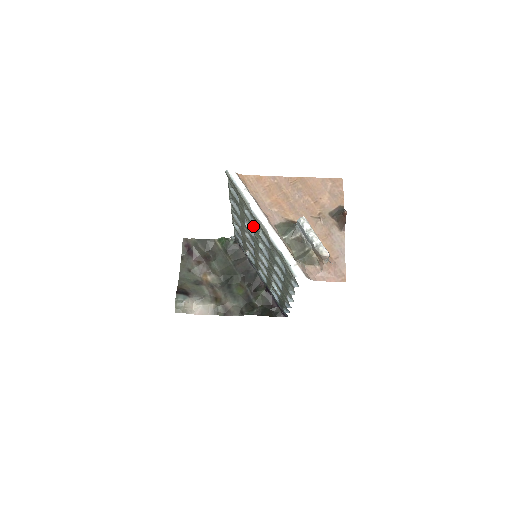
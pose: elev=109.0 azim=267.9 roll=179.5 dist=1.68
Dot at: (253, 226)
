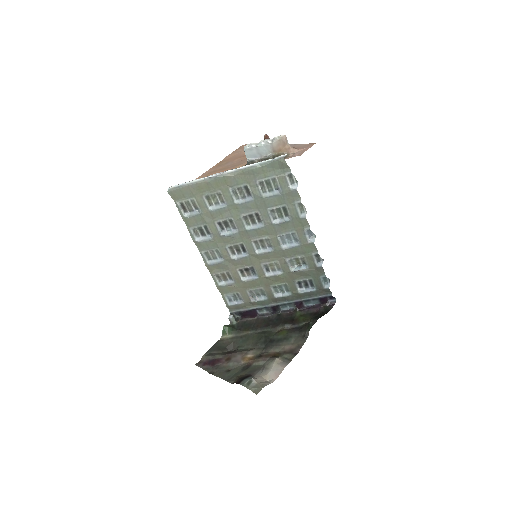
Dot at: (226, 211)
